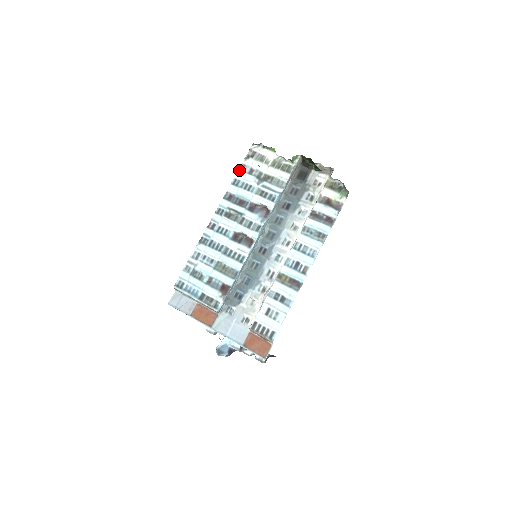
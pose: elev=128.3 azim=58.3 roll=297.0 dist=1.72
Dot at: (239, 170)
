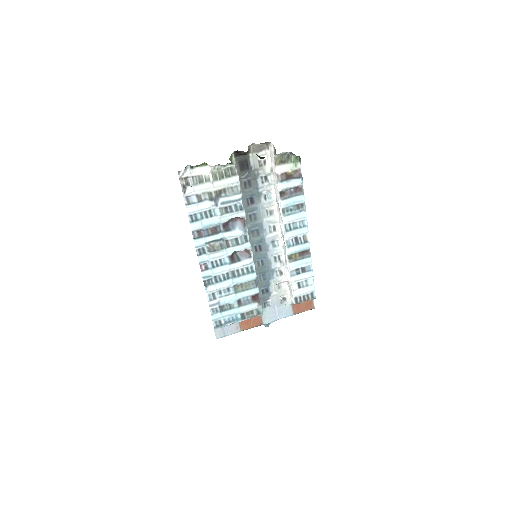
Dot at: (187, 206)
